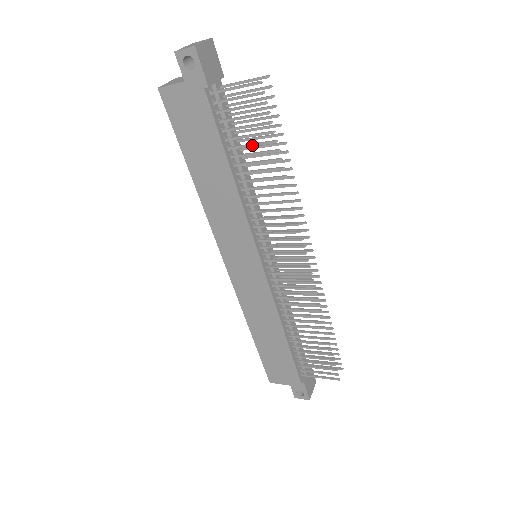
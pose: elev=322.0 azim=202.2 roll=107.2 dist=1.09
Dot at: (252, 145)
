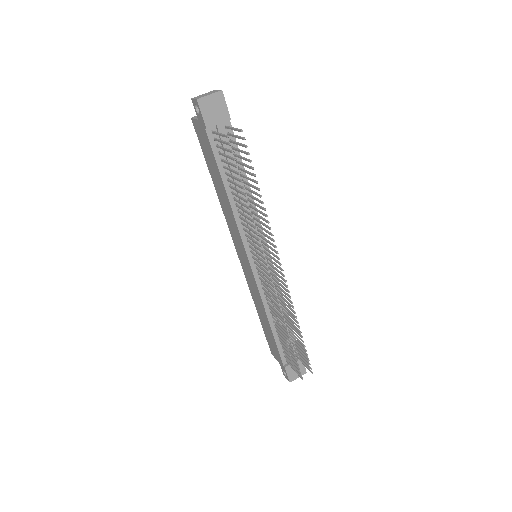
Dot at: (233, 177)
